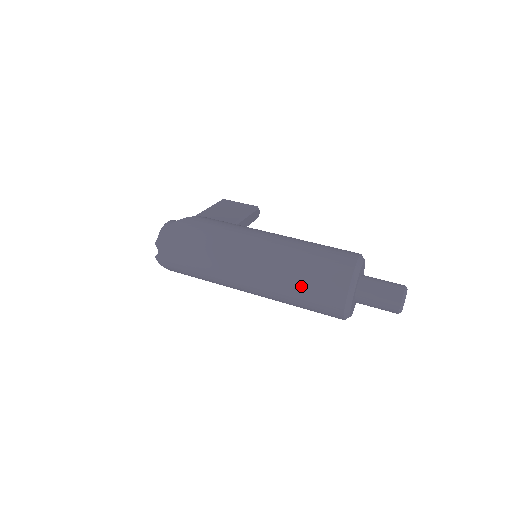
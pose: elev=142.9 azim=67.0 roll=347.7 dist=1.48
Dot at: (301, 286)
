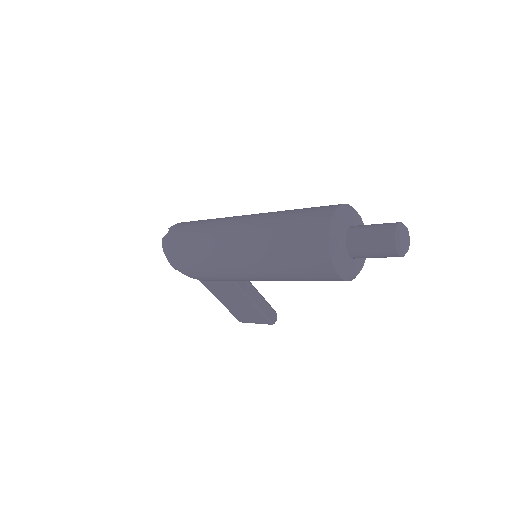
Dot at: (290, 217)
